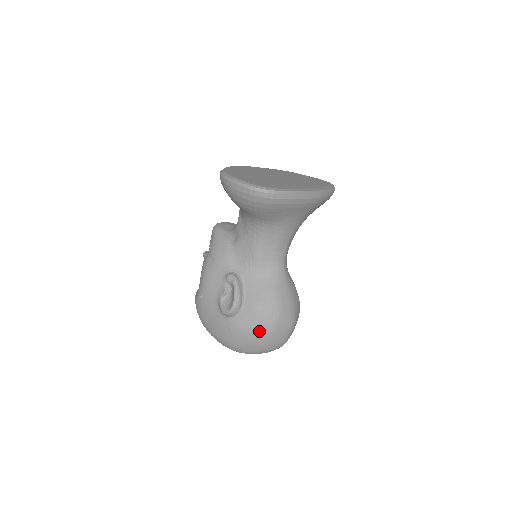
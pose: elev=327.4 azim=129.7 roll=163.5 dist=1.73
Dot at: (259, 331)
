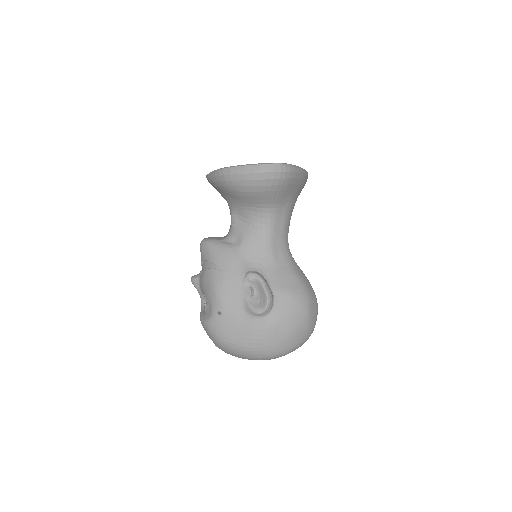
Dot at: (297, 318)
